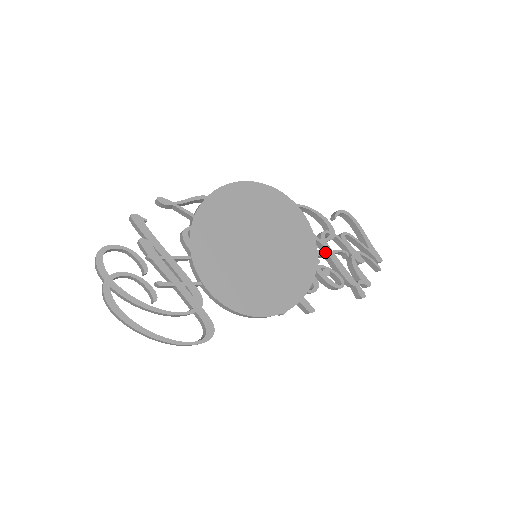
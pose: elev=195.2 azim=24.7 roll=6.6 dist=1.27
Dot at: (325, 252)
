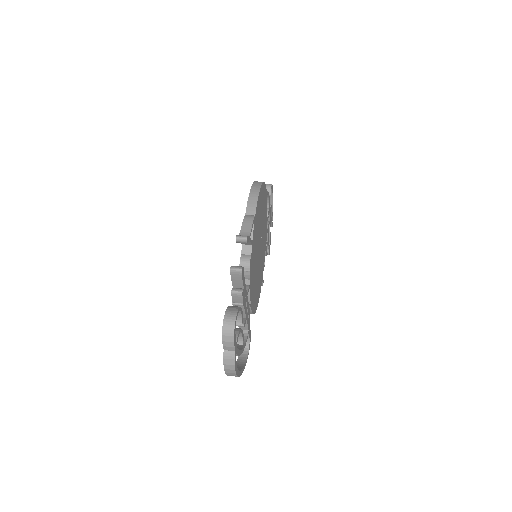
Dot at: occluded
